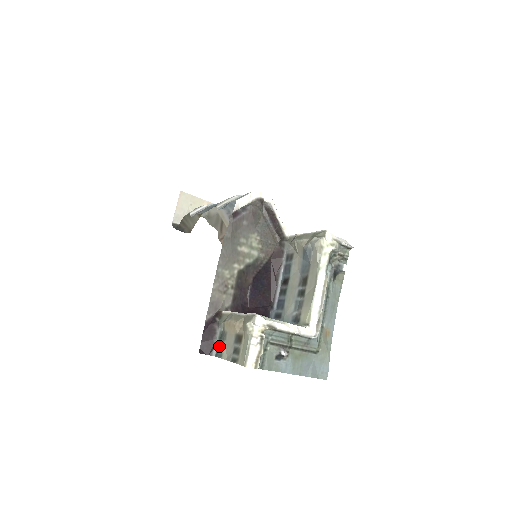
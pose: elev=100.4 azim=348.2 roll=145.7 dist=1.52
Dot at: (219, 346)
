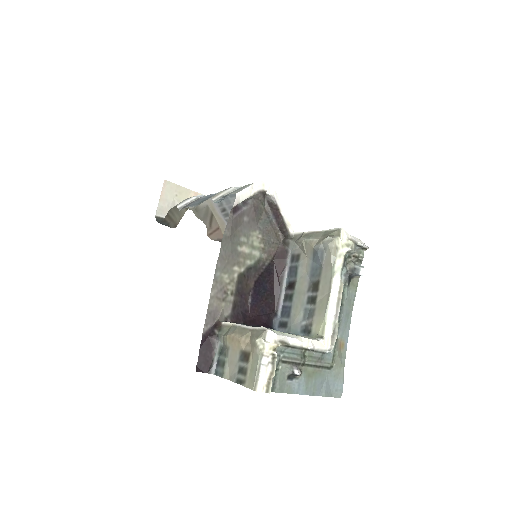
Dot at: (219, 363)
